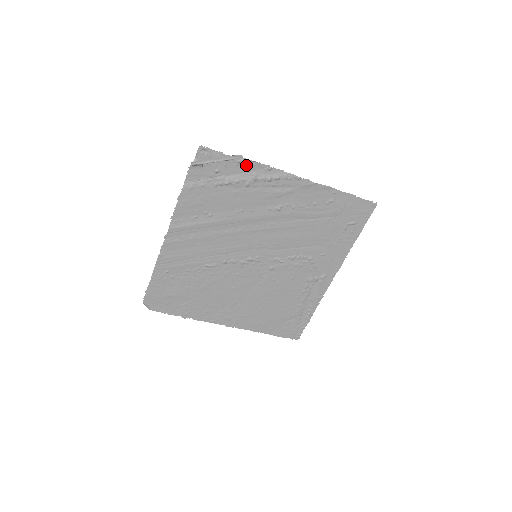
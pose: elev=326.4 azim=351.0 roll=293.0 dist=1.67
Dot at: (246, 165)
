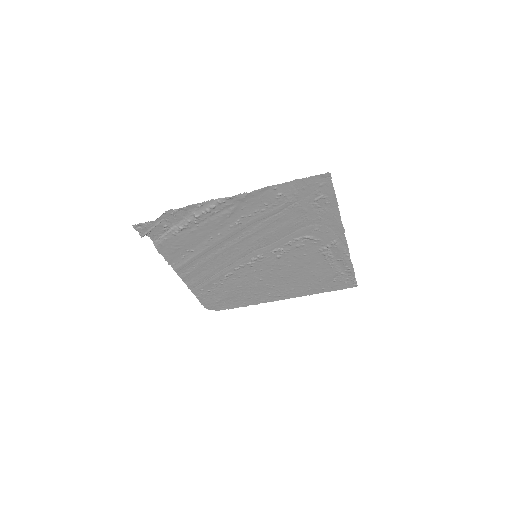
Dot at: (181, 212)
